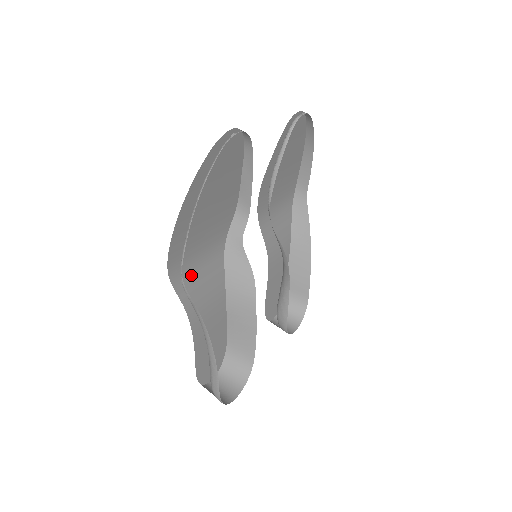
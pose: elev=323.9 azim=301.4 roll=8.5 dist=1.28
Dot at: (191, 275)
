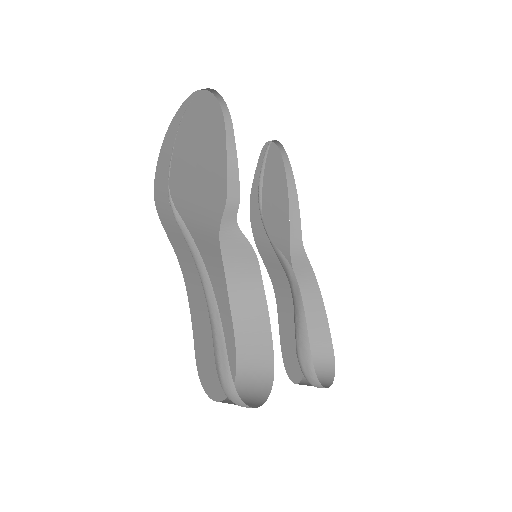
Dot at: occluded
